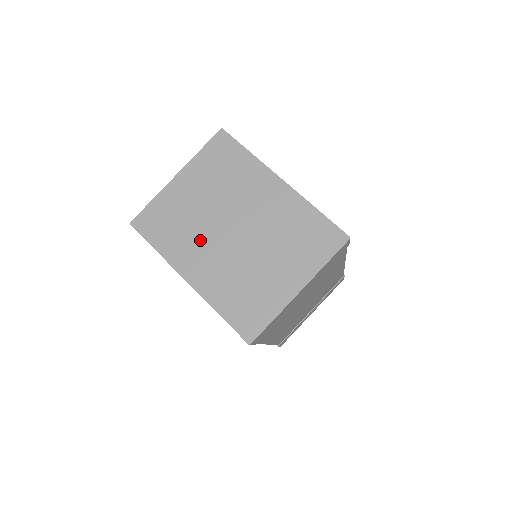
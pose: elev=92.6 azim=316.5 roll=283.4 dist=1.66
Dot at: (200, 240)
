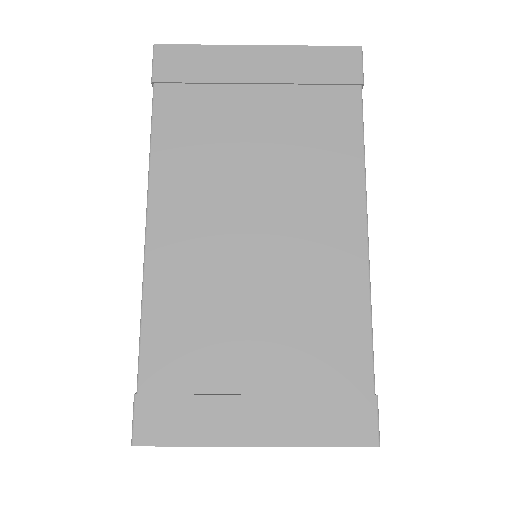
Dot at: occluded
